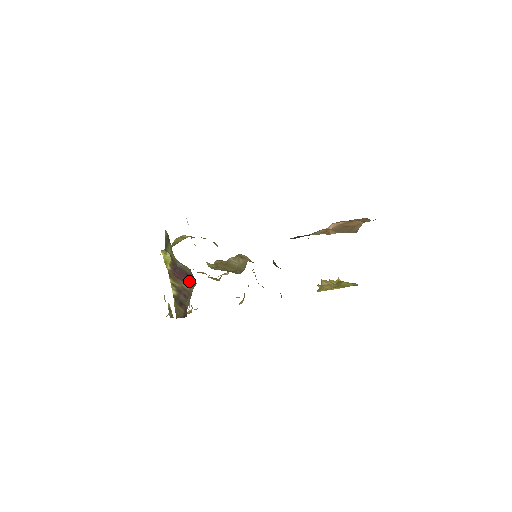
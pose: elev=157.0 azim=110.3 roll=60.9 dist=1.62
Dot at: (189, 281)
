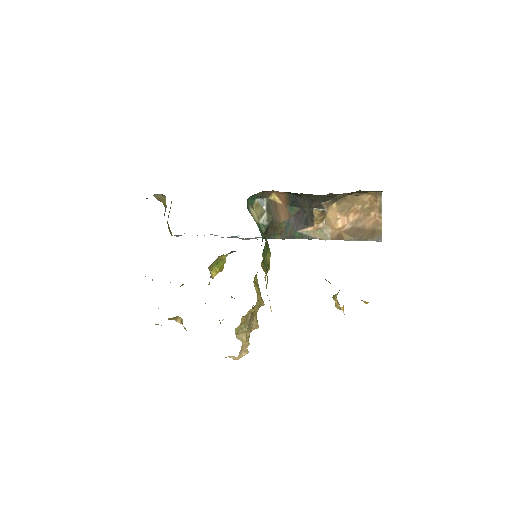
Dot at: occluded
